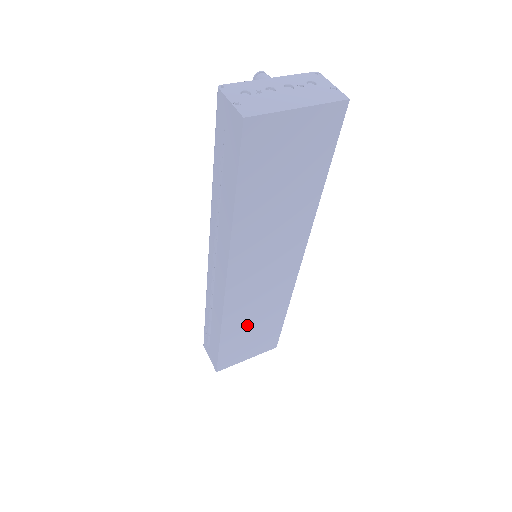
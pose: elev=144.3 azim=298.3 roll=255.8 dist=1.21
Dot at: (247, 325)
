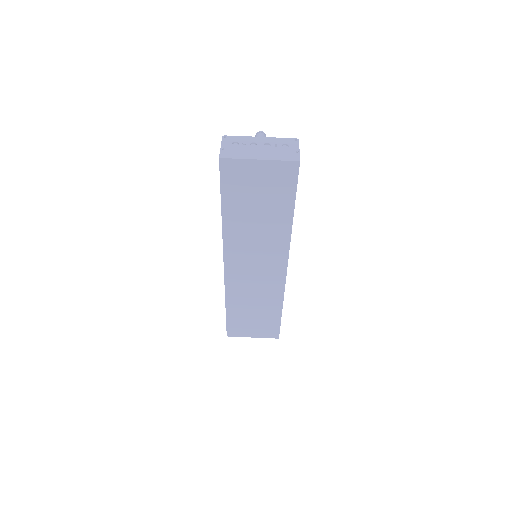
Dot at: (247, 306)
